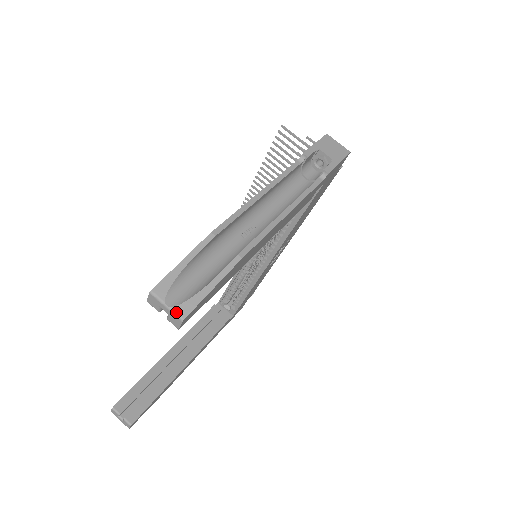
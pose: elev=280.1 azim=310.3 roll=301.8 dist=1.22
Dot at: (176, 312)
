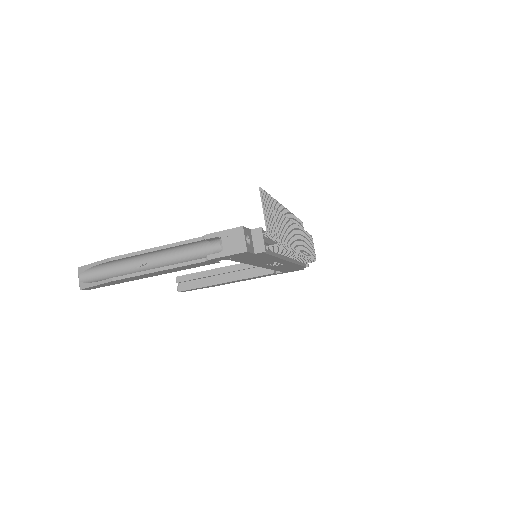
Dot at: (79, 284)
